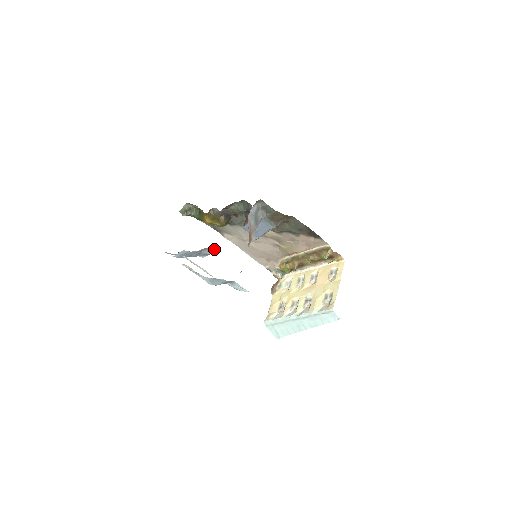
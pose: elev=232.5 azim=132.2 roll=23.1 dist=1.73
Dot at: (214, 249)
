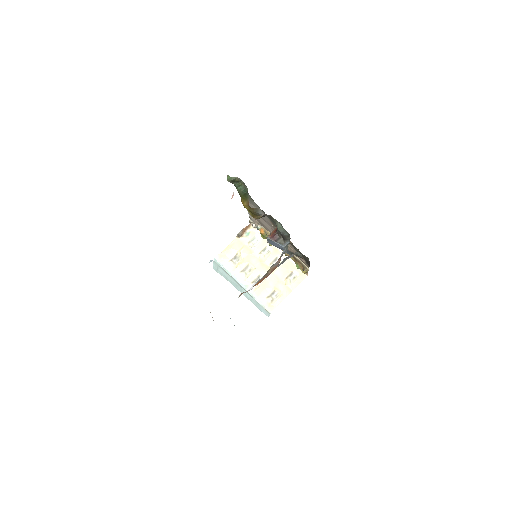
Dot at: occluded
